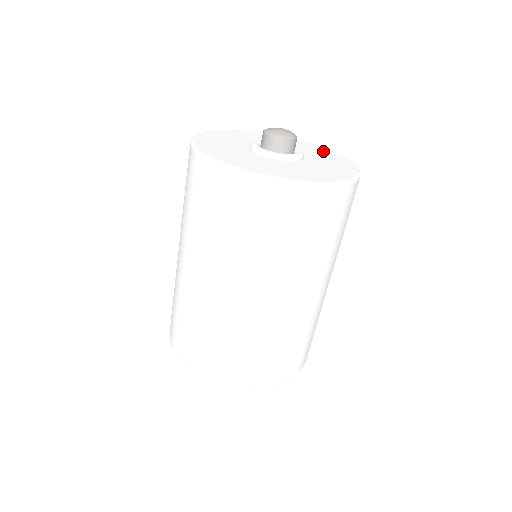
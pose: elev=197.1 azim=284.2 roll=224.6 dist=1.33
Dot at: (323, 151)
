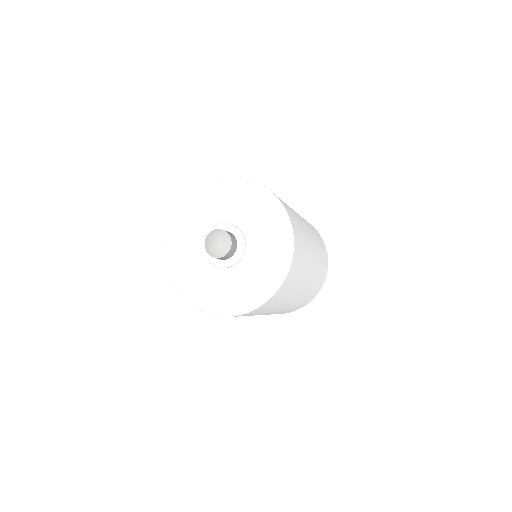
Dot at: (277, 230)
